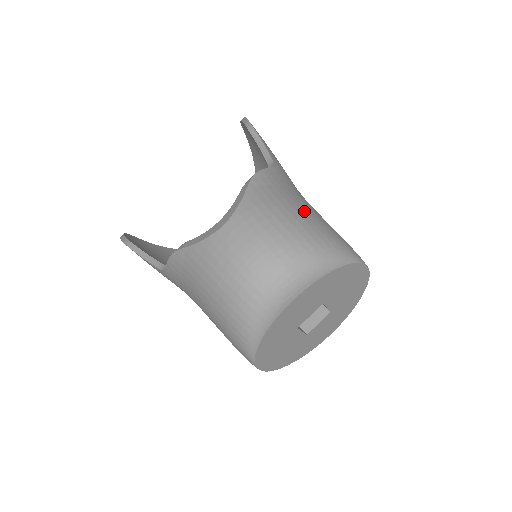
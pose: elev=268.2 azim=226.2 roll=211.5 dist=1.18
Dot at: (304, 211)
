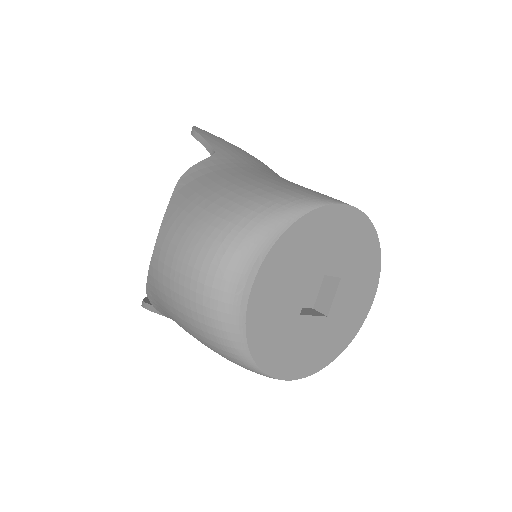
Dot at: (237, 183)
